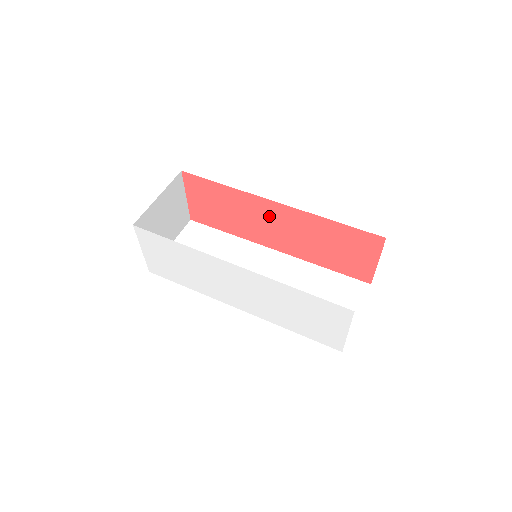
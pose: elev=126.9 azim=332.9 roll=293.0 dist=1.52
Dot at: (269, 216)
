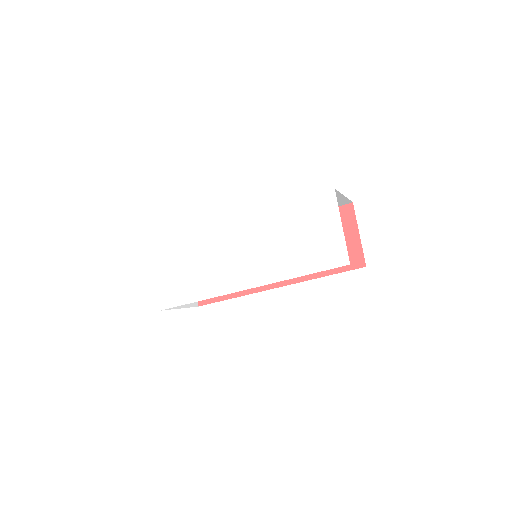
Dot at: occluded
